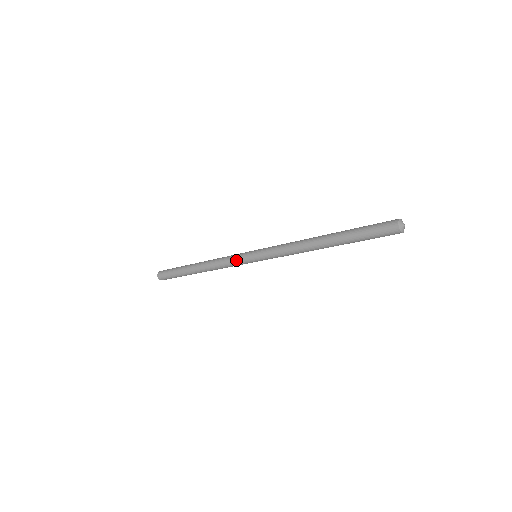
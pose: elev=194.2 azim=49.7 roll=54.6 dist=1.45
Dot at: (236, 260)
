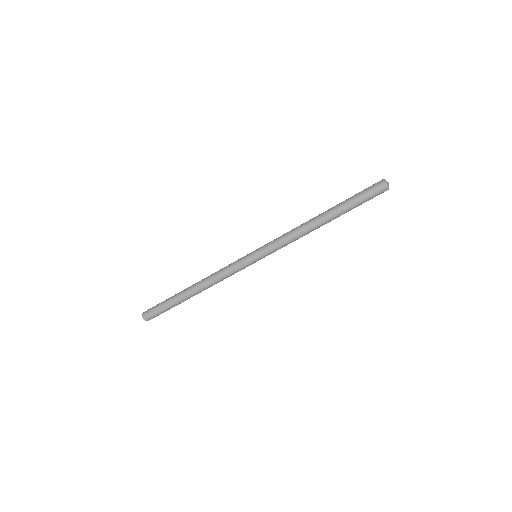
Dot at: occluded
